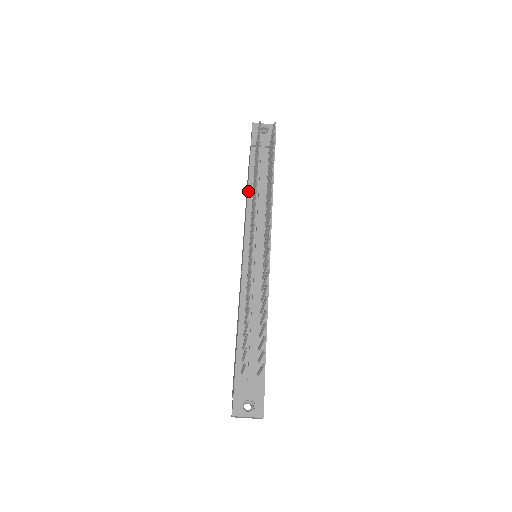
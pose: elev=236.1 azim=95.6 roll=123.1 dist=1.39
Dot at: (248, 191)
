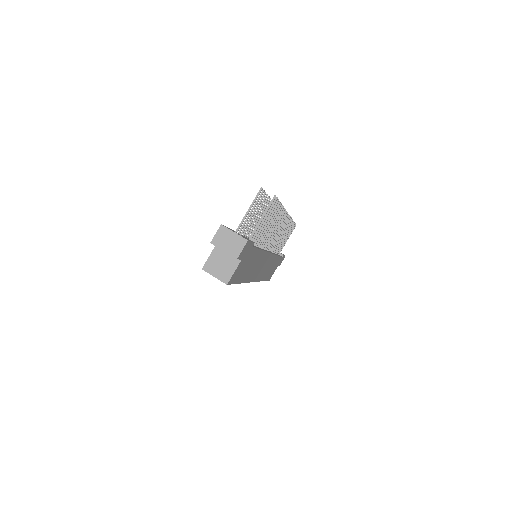
Dot at: occluded
